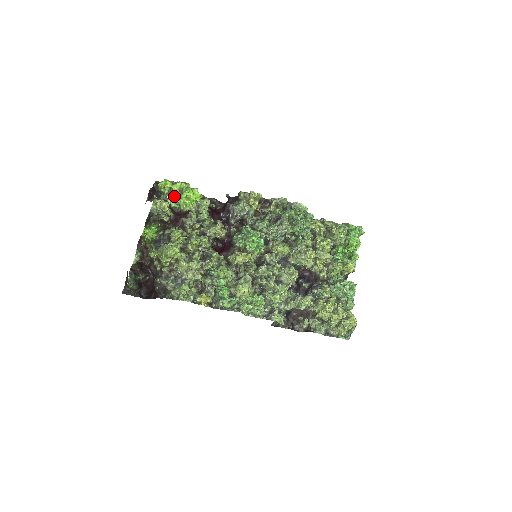
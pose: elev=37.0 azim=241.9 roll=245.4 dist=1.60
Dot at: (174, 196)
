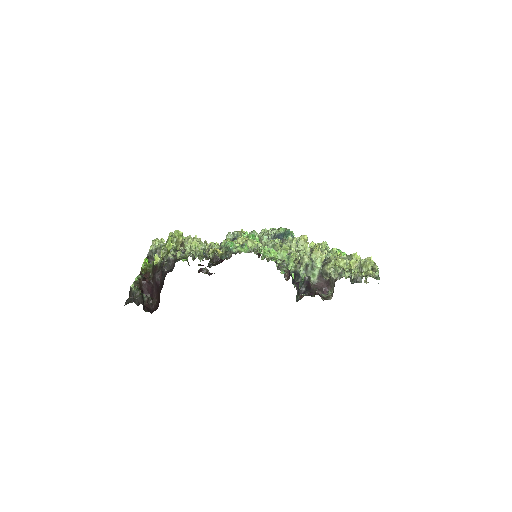
Dot at: occluded
